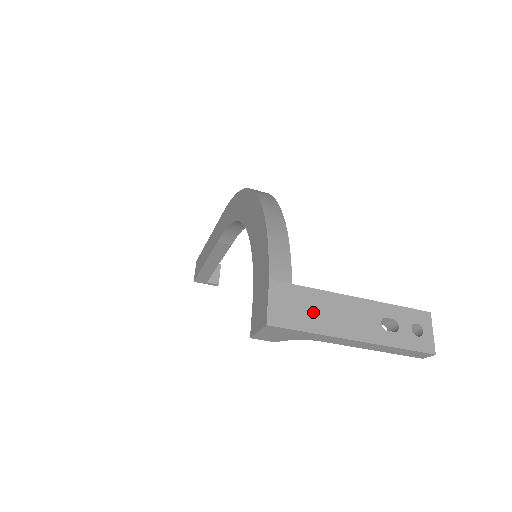
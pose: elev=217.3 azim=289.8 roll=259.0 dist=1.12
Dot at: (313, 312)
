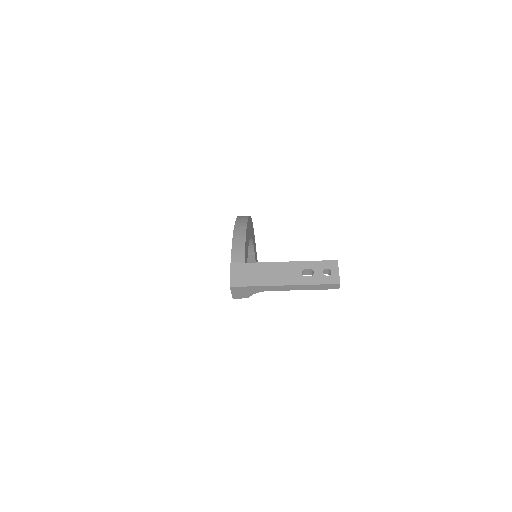
Dot at: (257, 275)
